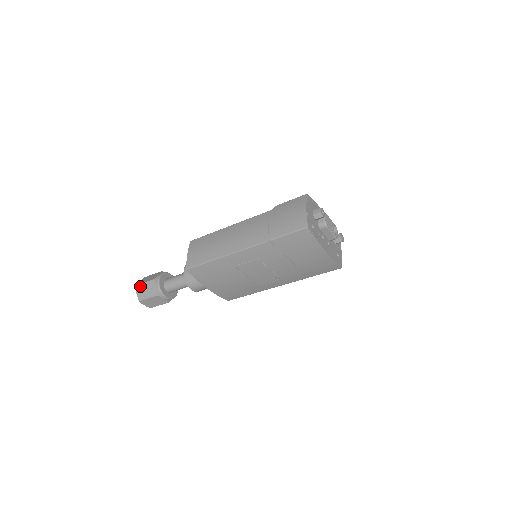
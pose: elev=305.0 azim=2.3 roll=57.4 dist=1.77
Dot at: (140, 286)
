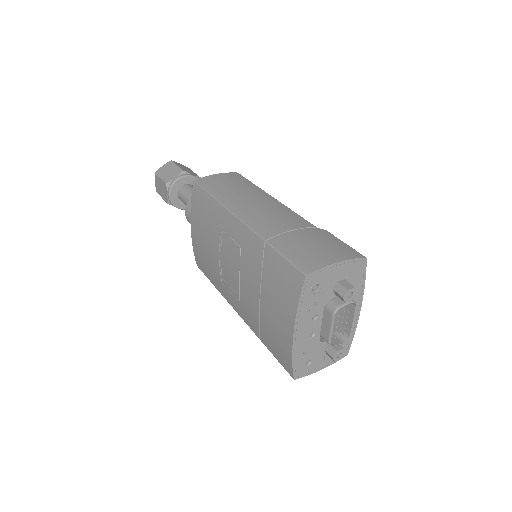
Dot at: (171, 164)
